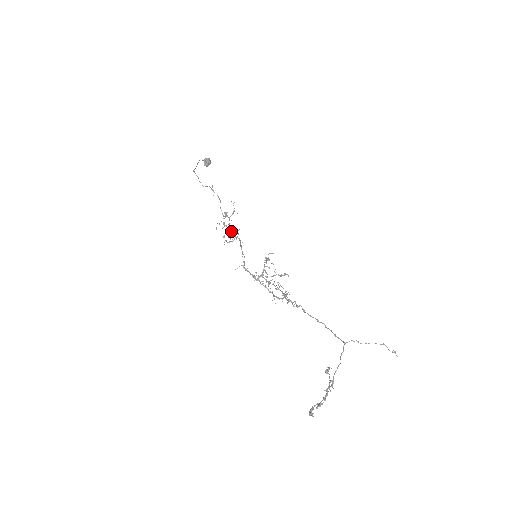
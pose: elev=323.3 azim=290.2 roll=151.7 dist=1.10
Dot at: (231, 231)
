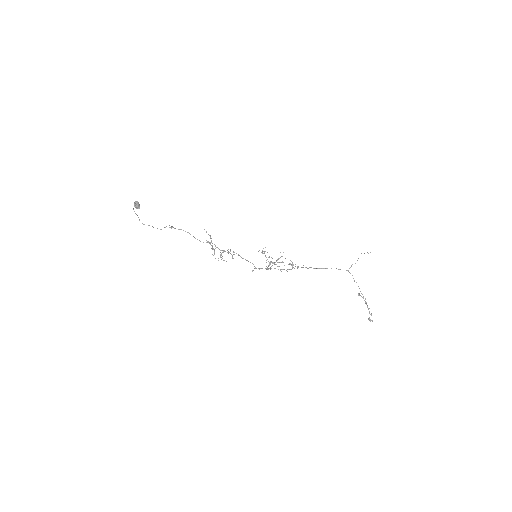
Dot at: (224, 251)
